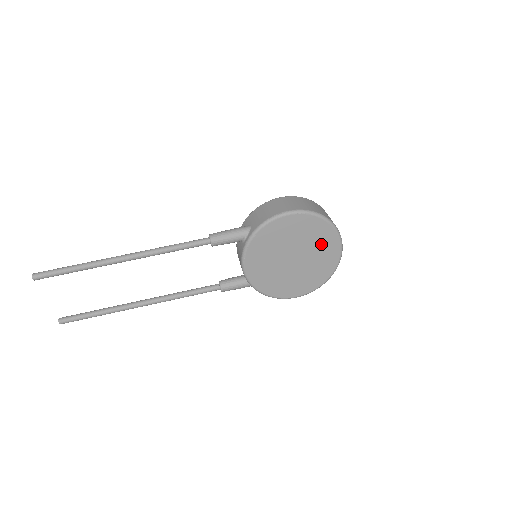
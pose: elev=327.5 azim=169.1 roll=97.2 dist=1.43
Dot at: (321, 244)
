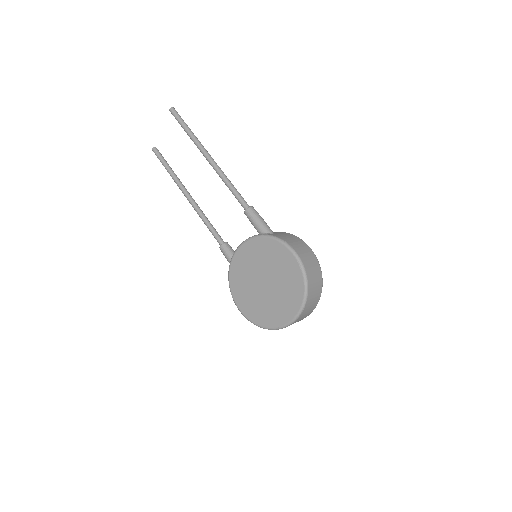
Dot at: (286, 299)
